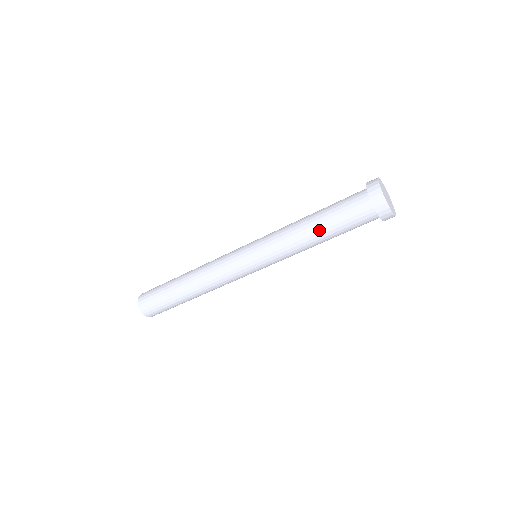
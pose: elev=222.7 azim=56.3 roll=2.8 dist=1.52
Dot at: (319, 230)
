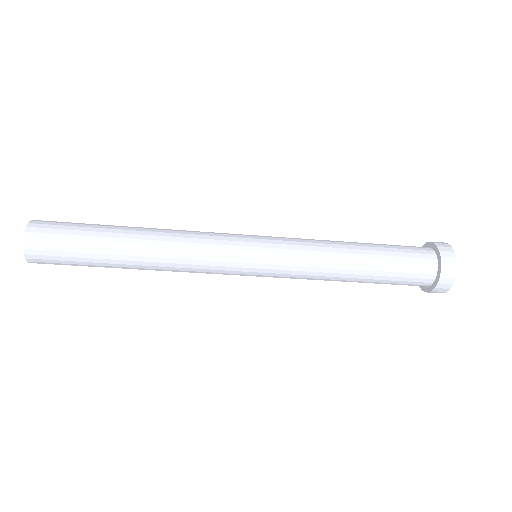
Dot at: (361, 280)
